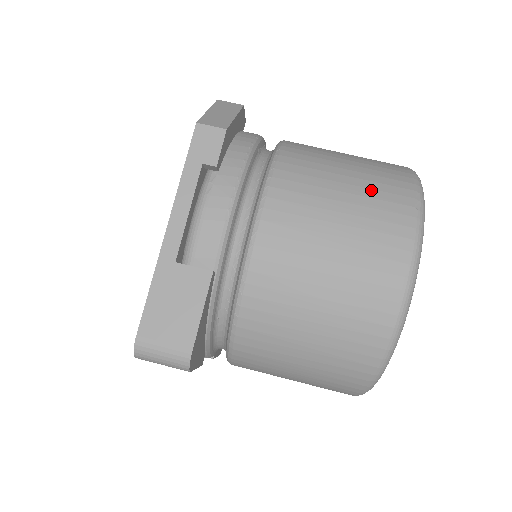
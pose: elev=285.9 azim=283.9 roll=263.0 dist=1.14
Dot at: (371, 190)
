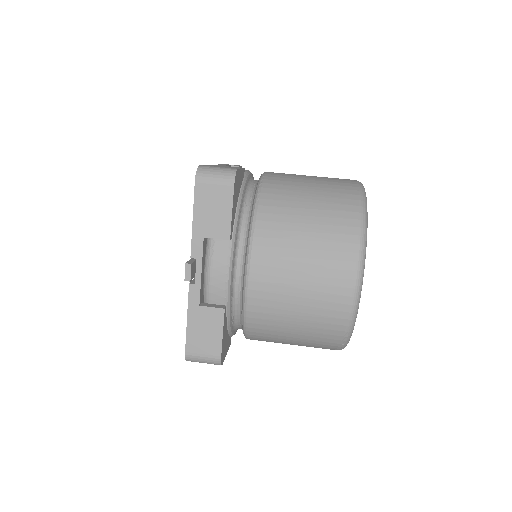
Dot at: occluded
